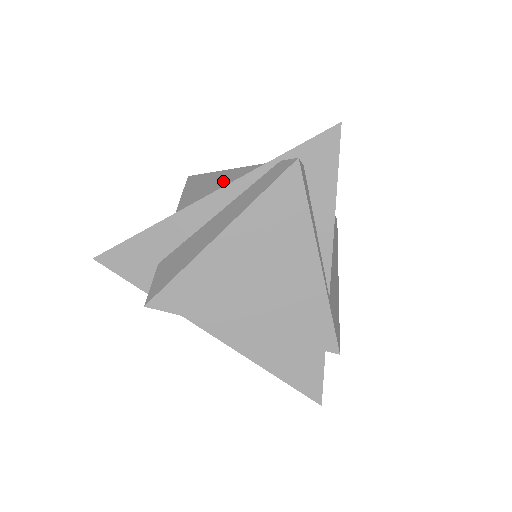
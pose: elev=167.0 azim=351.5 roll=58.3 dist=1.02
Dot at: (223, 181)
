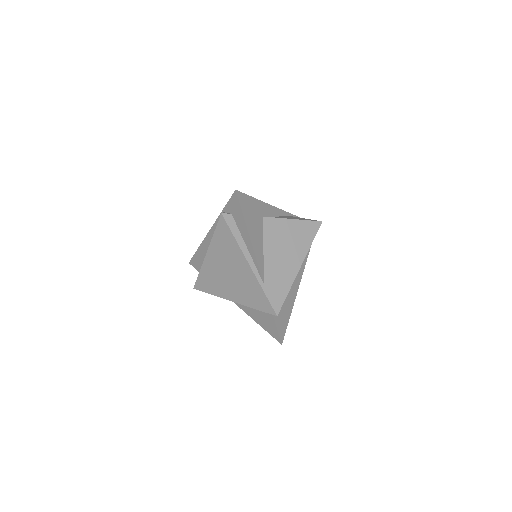
Dot at: occluded
